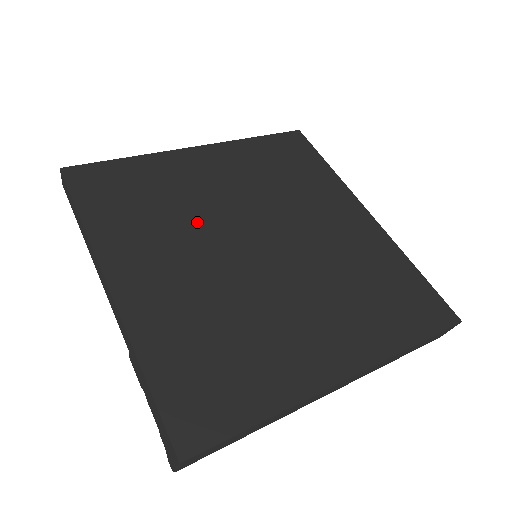
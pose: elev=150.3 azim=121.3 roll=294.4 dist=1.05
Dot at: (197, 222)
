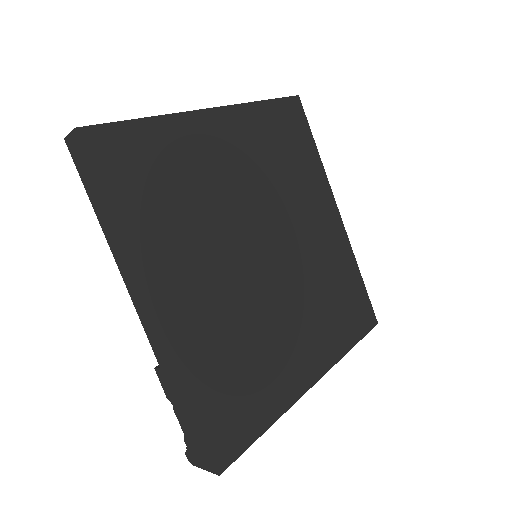
Dot at: (219, 223)
